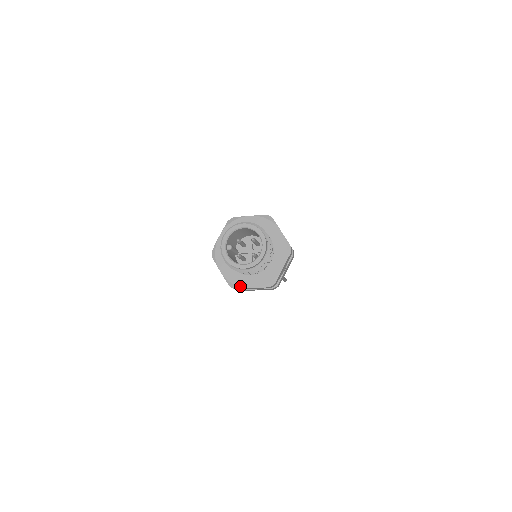
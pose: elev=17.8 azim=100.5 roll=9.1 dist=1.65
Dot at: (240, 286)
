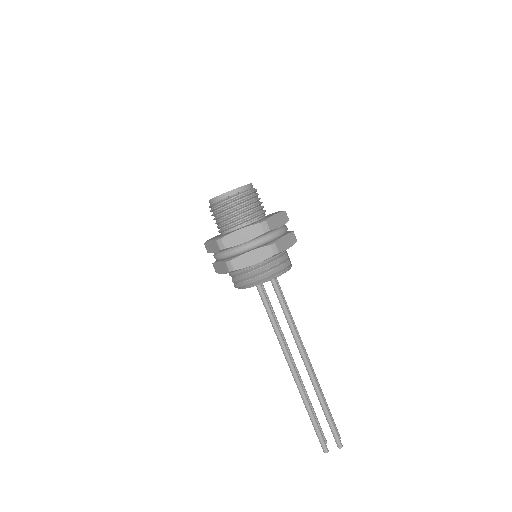
Dot at: (228, 234)
